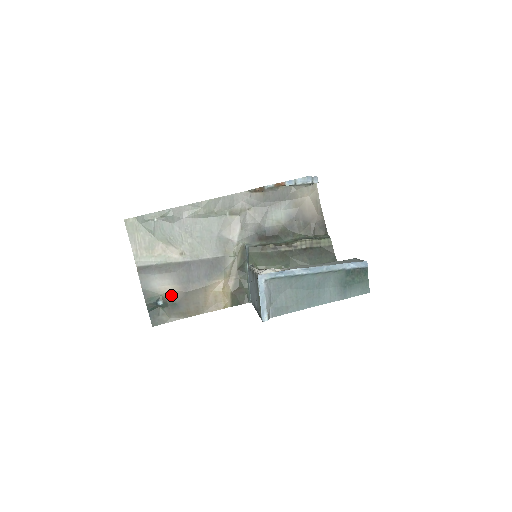
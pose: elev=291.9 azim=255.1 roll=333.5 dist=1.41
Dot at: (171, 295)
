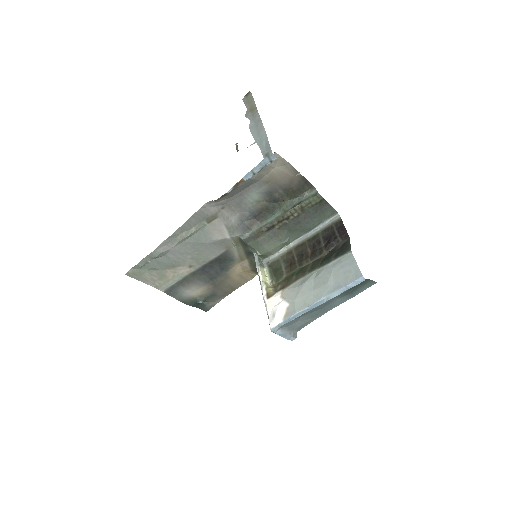
Dot at: (205, 293)
